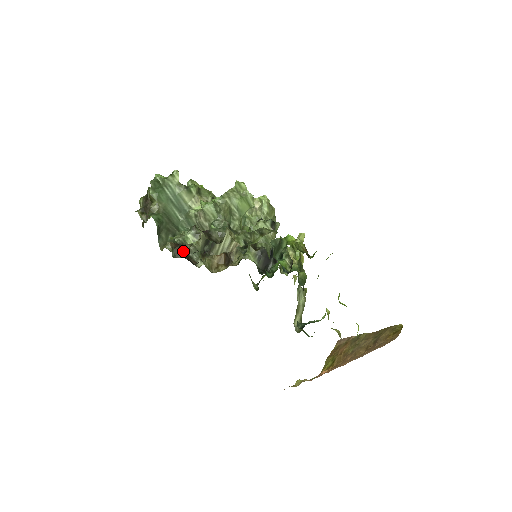
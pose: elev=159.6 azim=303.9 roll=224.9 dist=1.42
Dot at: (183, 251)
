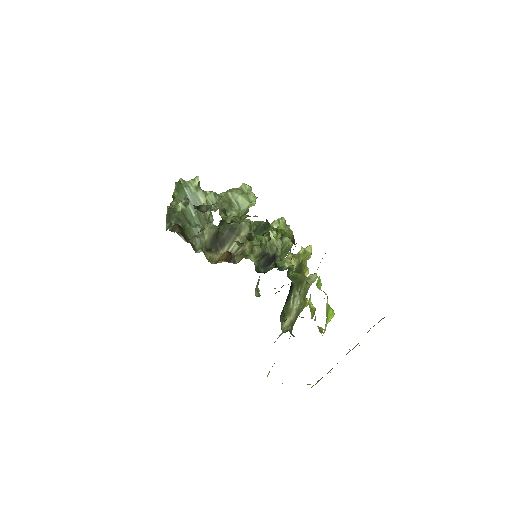
Dot at: (181, 230)
